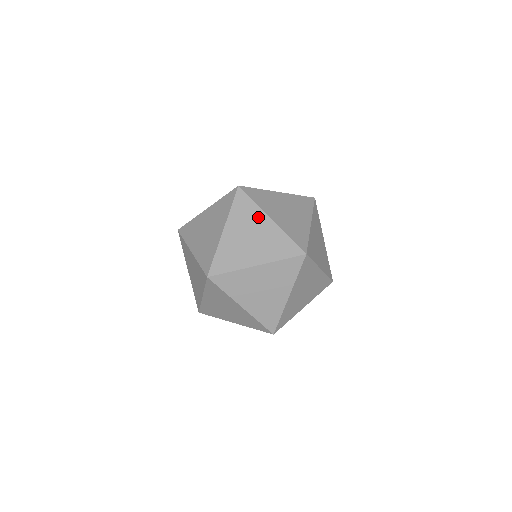
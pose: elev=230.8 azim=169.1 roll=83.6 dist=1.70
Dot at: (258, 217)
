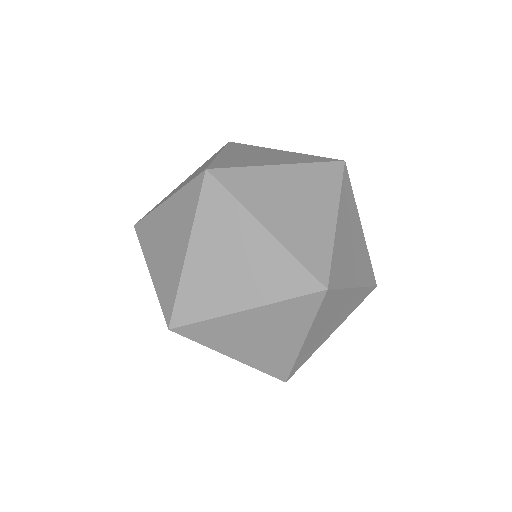
Dot at: (242, 226)
